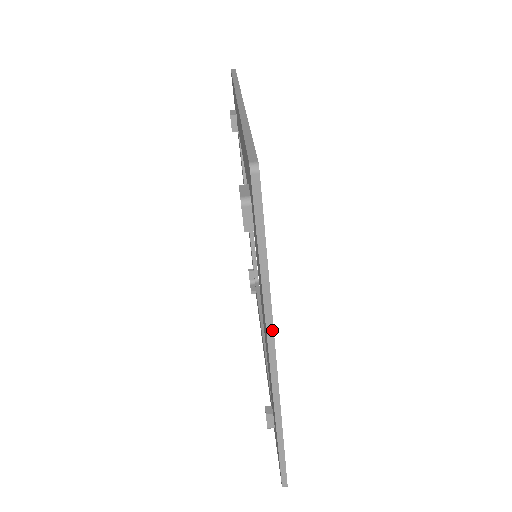
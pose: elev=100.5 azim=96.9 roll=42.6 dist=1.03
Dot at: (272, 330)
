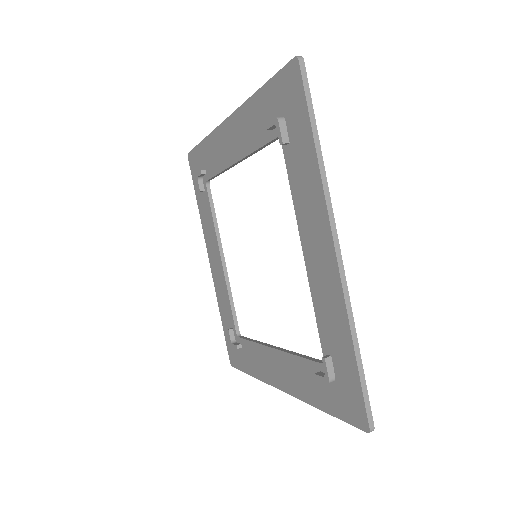
Dot at: (330, 202)
